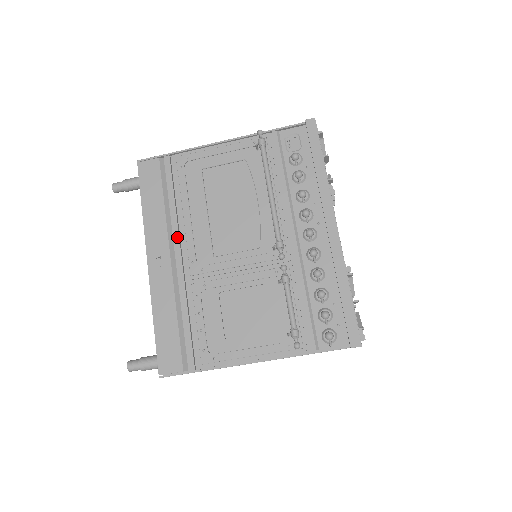
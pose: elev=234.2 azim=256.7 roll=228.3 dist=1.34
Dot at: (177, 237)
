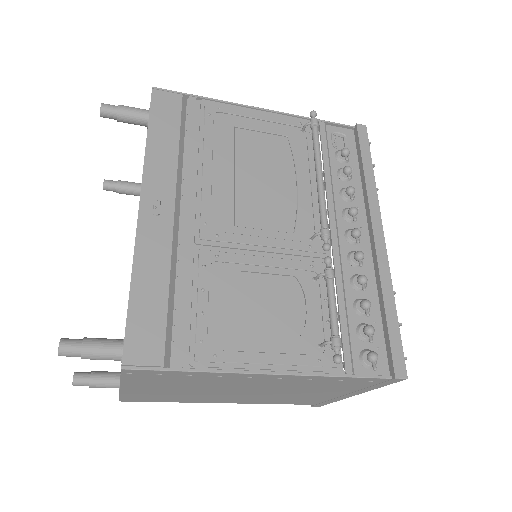
Dot at: (189, 188)
